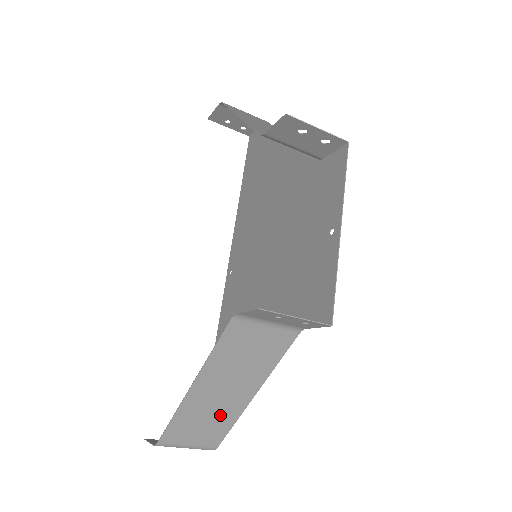
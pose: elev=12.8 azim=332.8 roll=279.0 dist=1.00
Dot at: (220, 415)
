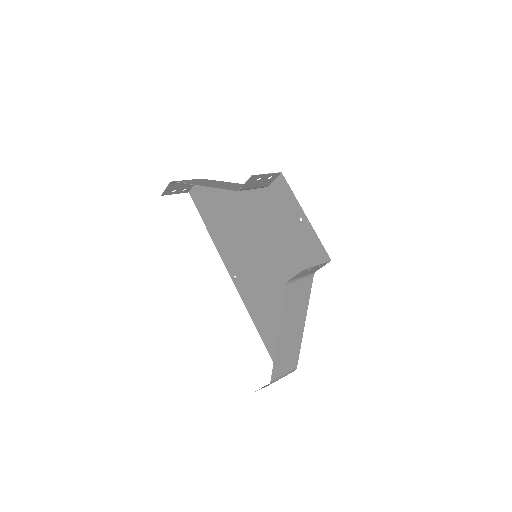
Dot at: (293, 345)
